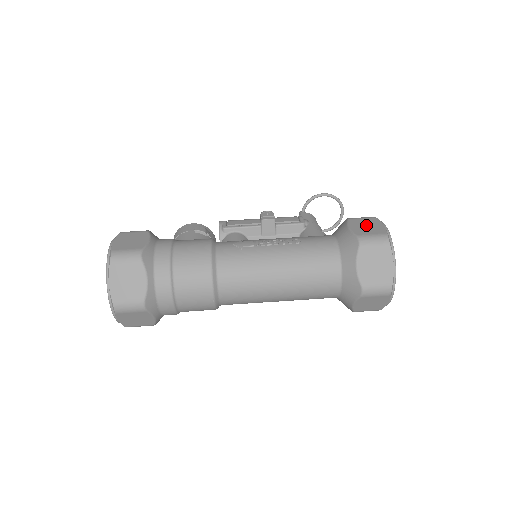
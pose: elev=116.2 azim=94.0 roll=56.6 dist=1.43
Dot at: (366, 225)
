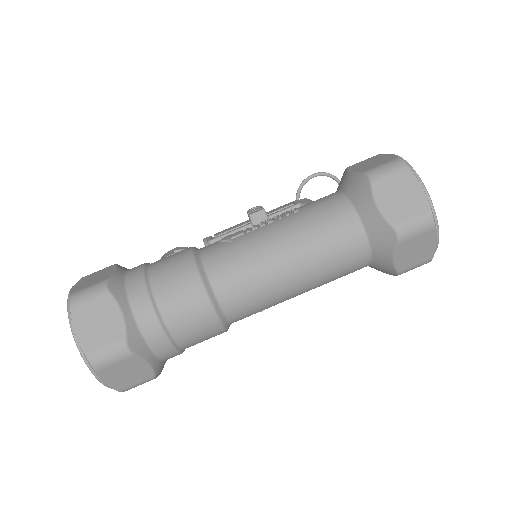
Dot at: (370, 162)
